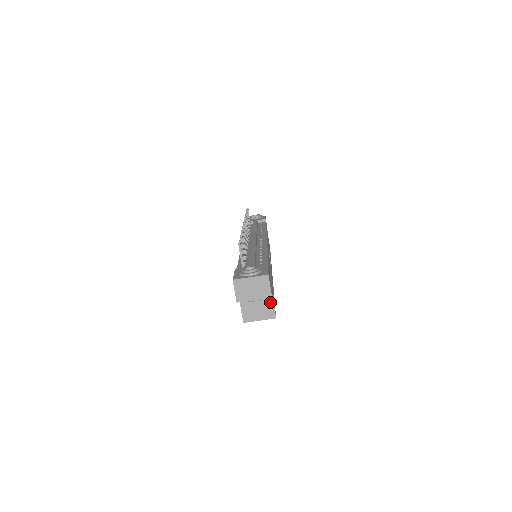
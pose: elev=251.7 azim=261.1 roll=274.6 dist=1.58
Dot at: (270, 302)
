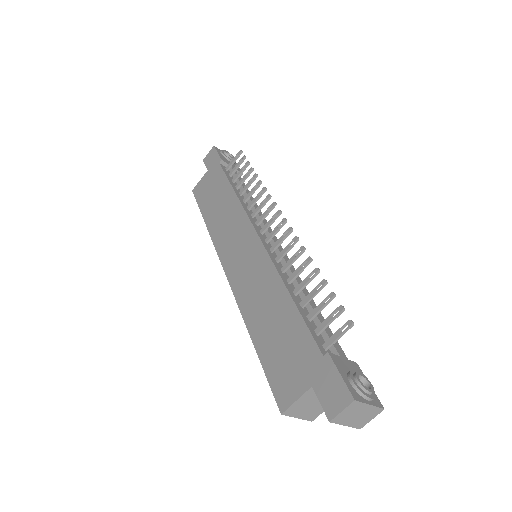
Dot at: occluded
